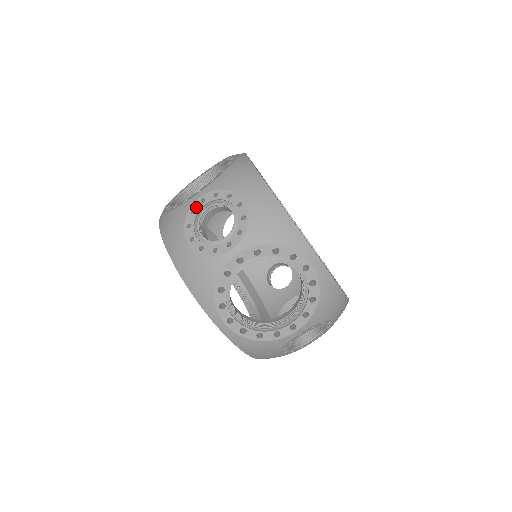
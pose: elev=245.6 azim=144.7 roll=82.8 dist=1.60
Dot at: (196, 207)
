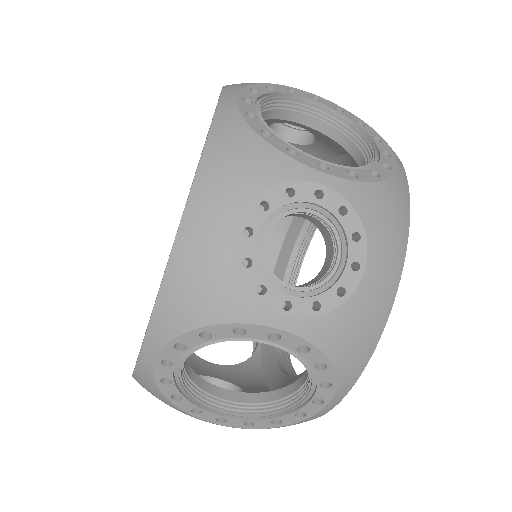
Dot at: (302, 191)
